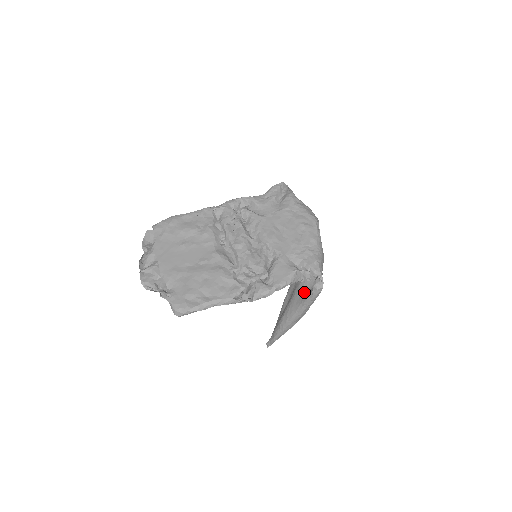
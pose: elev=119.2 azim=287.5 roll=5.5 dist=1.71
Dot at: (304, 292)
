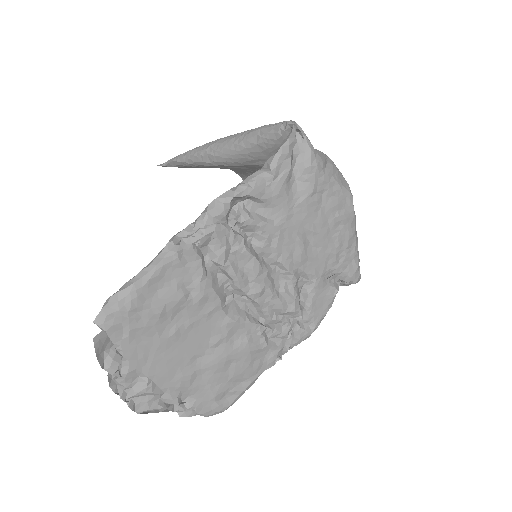
Dot at: occluded
